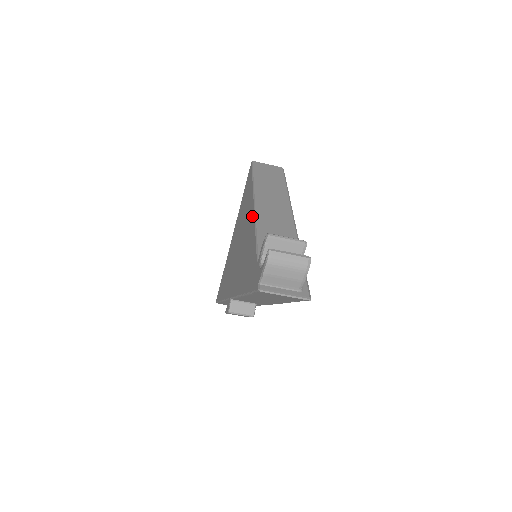
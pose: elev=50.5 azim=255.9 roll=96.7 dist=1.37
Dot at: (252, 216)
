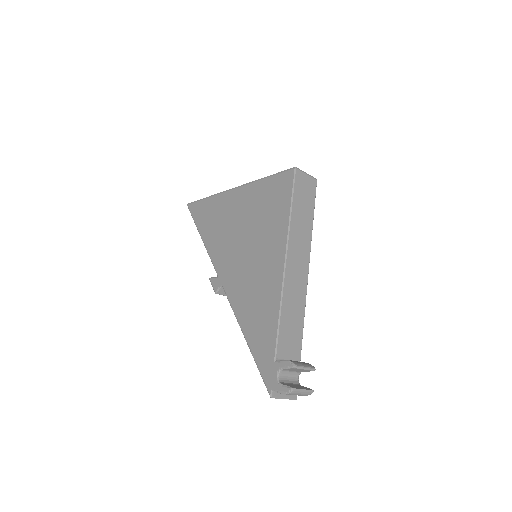
Dot at: (279, 276)
